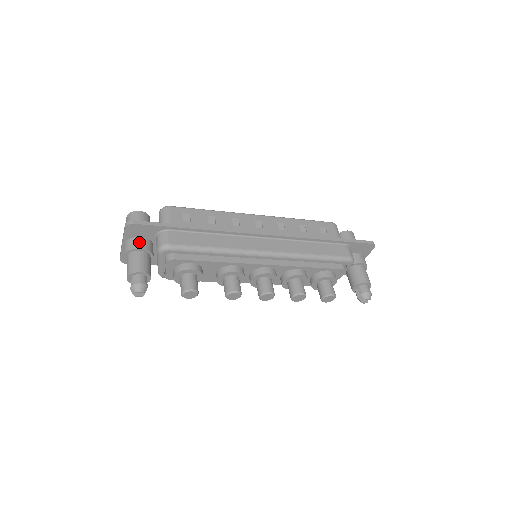
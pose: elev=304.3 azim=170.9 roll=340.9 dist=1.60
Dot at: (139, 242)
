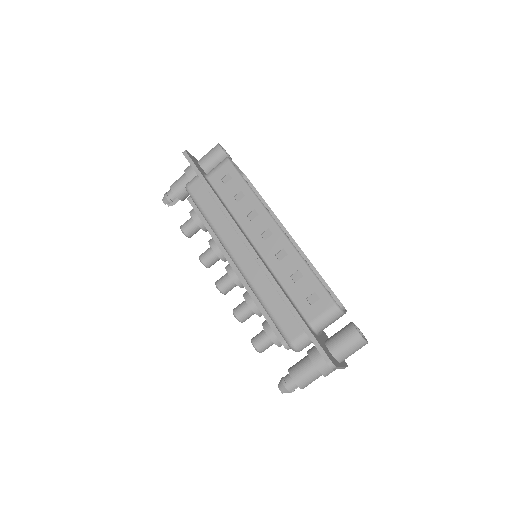
Dot at: (191, 170)
